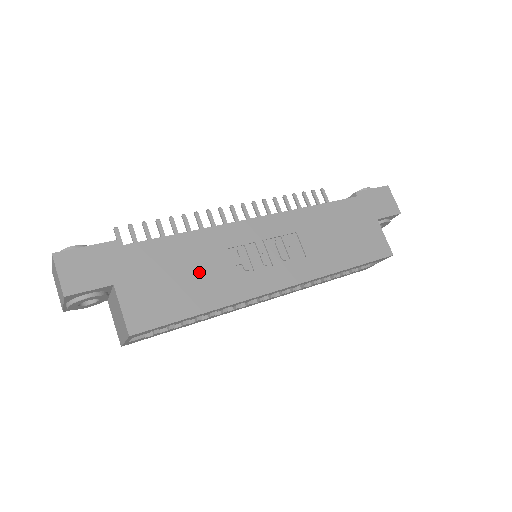
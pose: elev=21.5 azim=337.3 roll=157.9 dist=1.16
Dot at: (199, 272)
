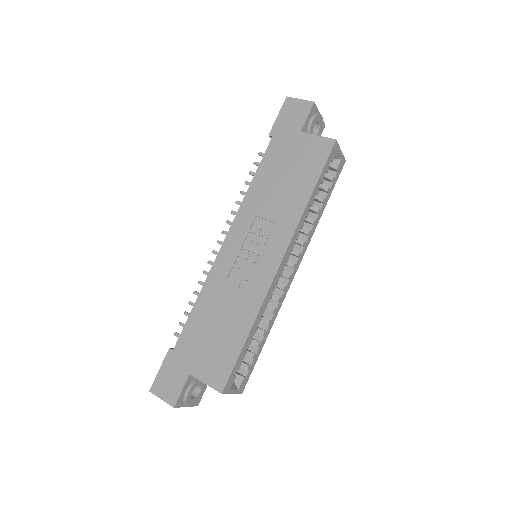
Dot at: (224, 314)
